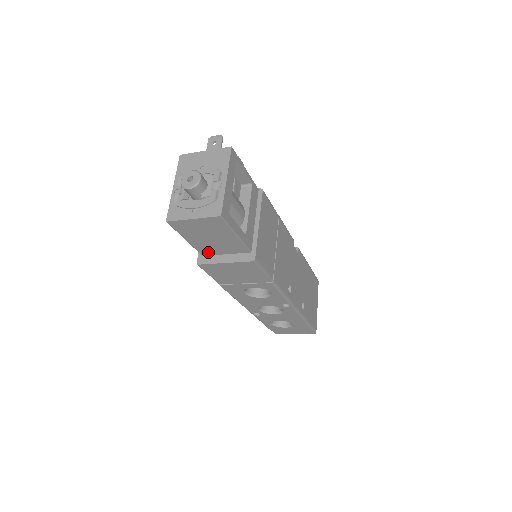
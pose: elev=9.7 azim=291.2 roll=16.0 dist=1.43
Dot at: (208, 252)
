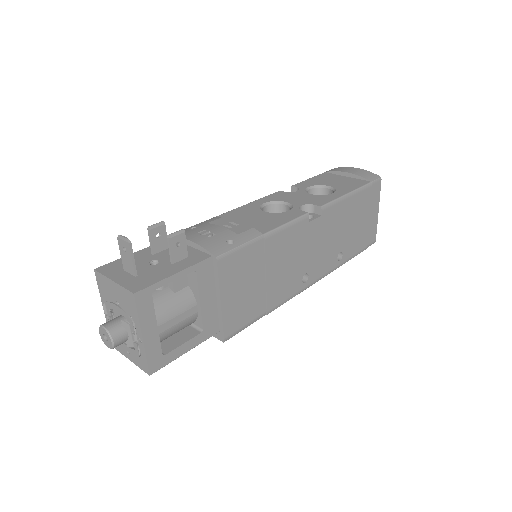
Dot at: occluded
